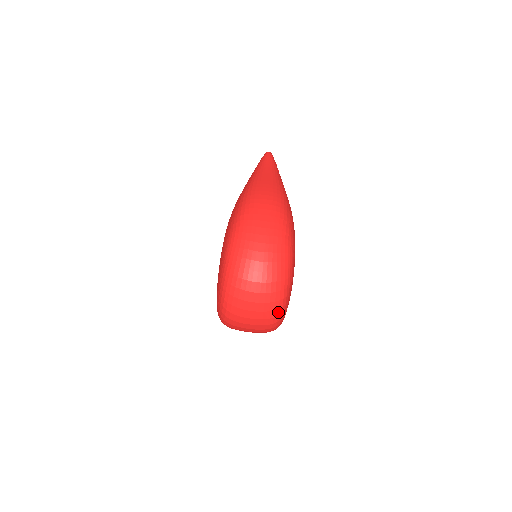
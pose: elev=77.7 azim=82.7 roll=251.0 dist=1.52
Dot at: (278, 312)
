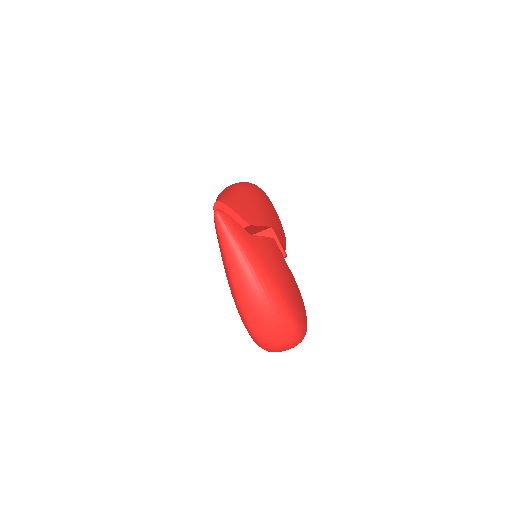
Dot at: occluded
